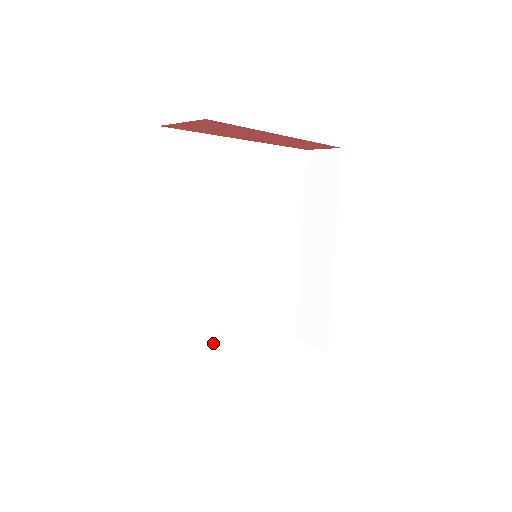
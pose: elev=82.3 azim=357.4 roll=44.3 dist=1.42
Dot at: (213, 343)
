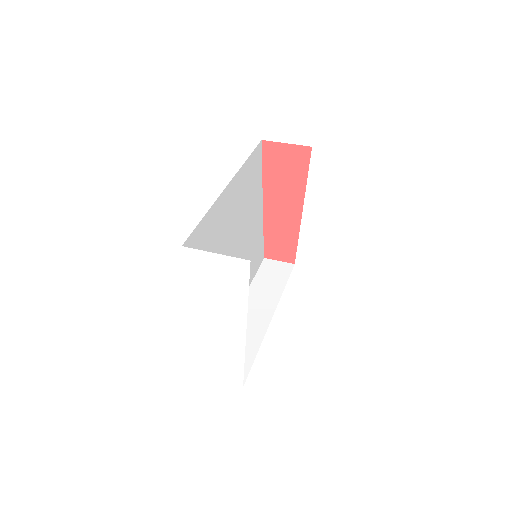
Dot at: occluded
